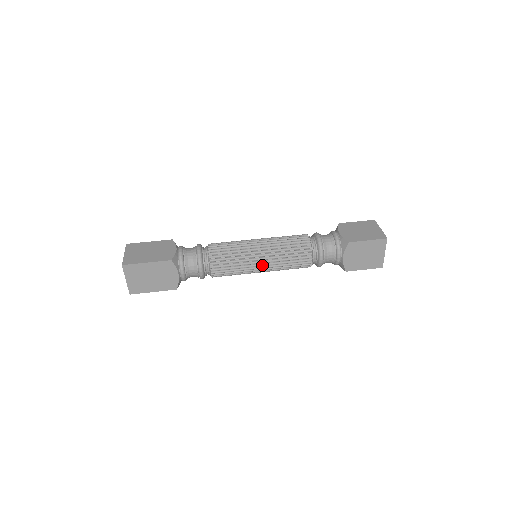
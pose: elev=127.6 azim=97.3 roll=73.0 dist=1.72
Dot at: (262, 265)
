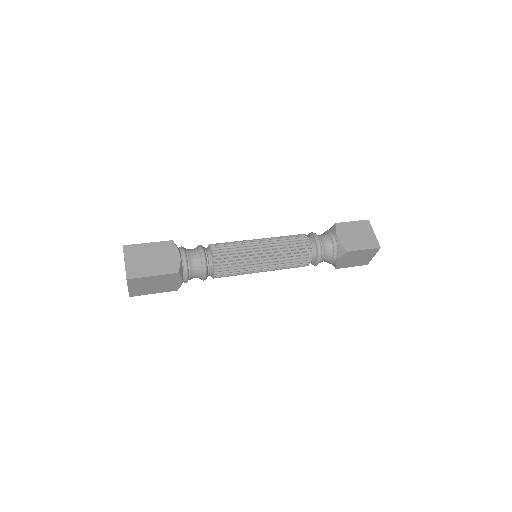
Dot at: (264, 270)
